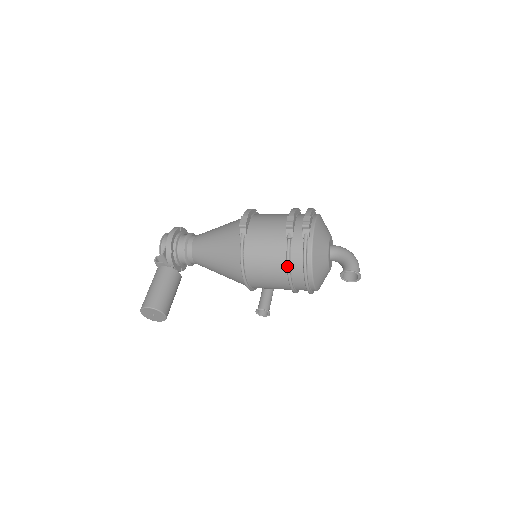
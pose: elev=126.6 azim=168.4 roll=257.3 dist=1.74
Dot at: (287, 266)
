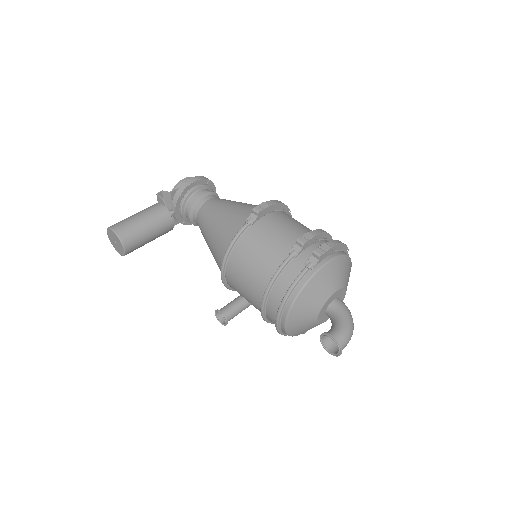
Dot at: (268, 283)
